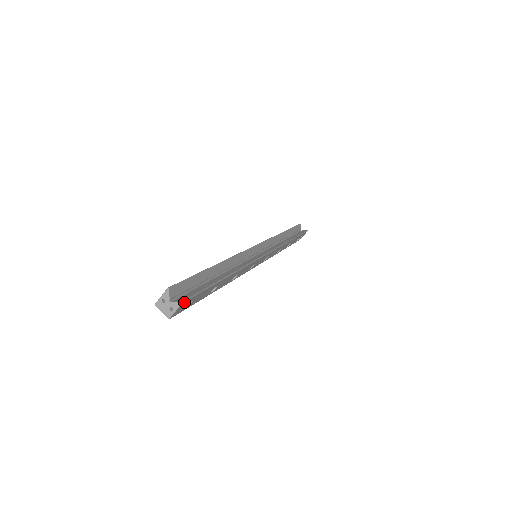
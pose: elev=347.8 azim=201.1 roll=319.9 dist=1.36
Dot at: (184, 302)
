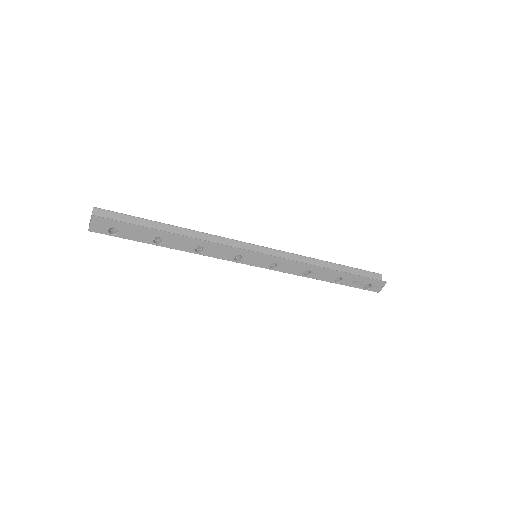
Dot at: (97, 218)
